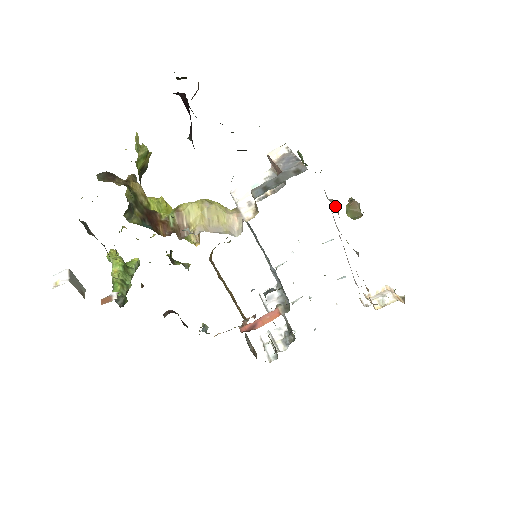
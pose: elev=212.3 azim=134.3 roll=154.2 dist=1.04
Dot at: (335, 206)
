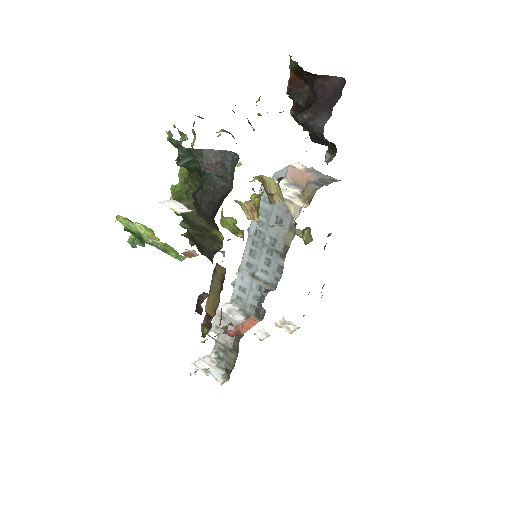
Dot at: occluded
